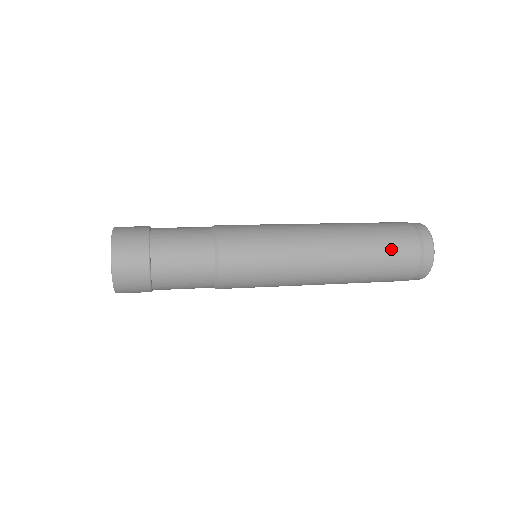
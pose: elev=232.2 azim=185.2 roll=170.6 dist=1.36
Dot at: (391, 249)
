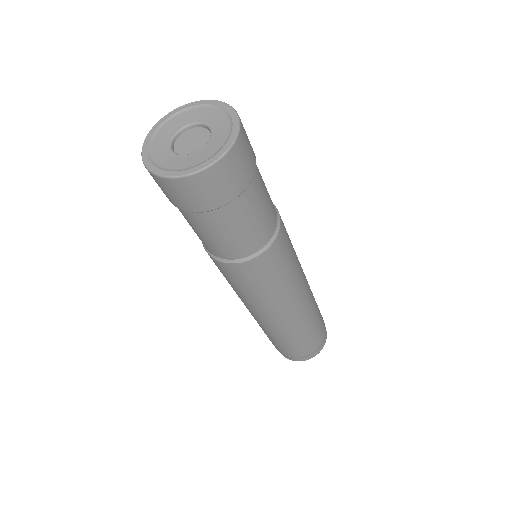
Dot at: (320, 319)
